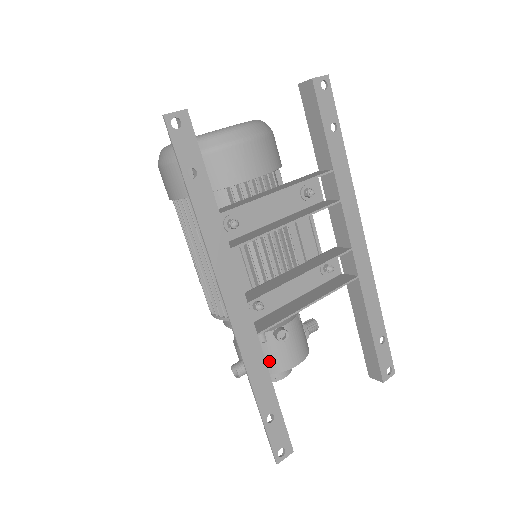
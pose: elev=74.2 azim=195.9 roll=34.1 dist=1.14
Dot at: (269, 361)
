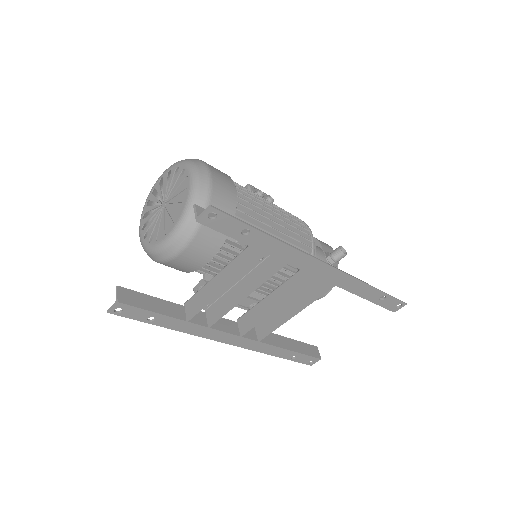
Dot at: occluded
